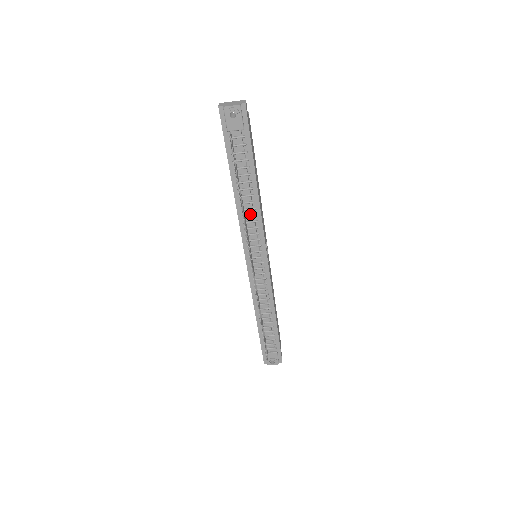
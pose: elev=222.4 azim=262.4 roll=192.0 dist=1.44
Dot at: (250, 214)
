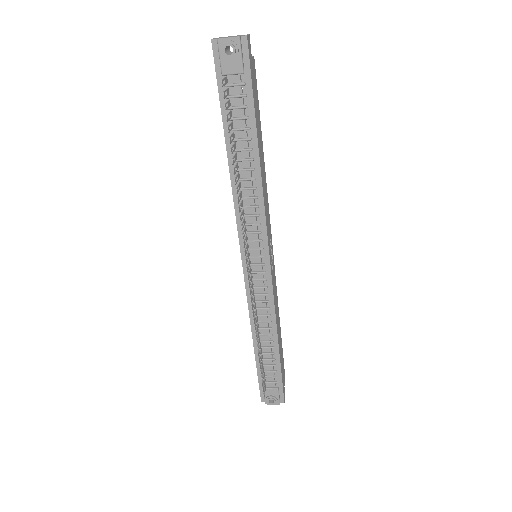
Dot at: (249, 196)
